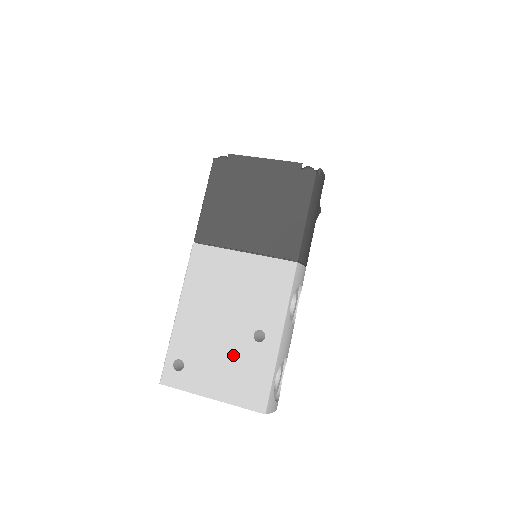
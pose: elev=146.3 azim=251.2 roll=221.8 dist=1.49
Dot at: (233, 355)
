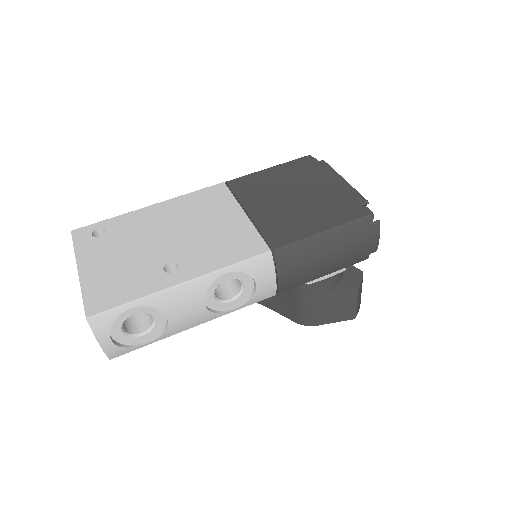
Dot at: (136, 260)
